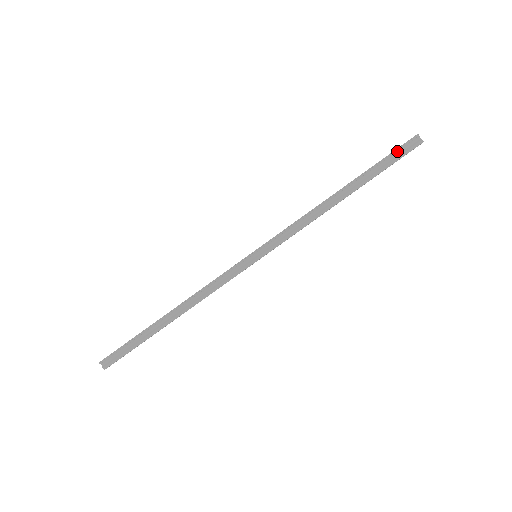
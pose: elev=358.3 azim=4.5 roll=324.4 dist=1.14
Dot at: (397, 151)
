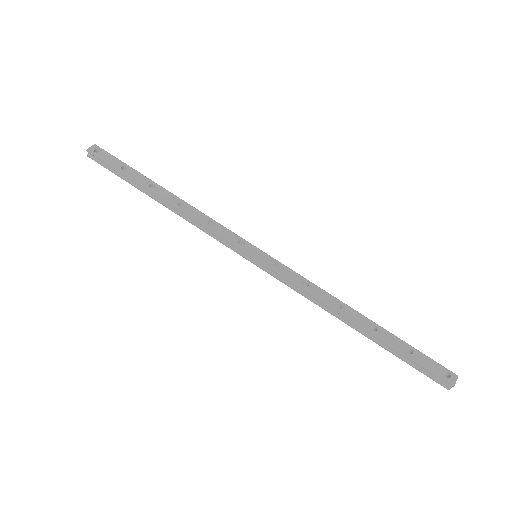
Dot at: (426, 369)
